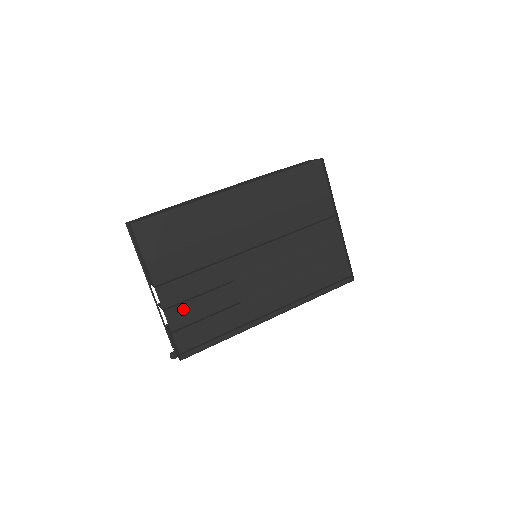
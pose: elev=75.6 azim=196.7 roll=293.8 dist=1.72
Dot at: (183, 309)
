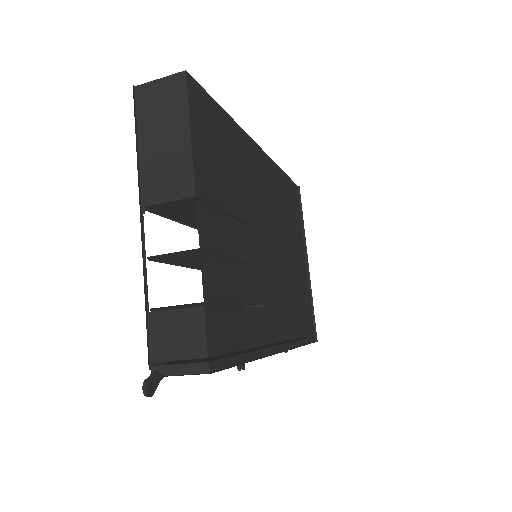
Dot at: (218, 268)
